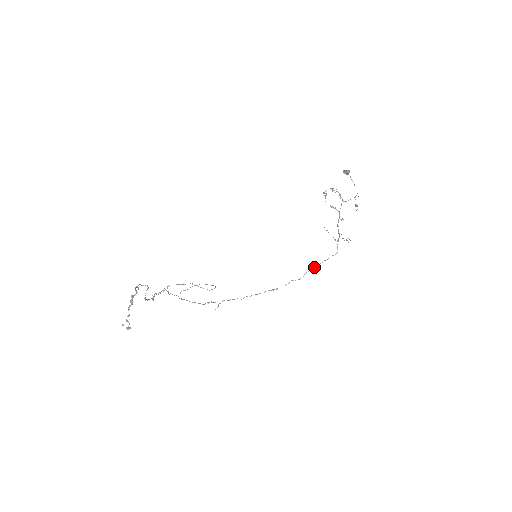
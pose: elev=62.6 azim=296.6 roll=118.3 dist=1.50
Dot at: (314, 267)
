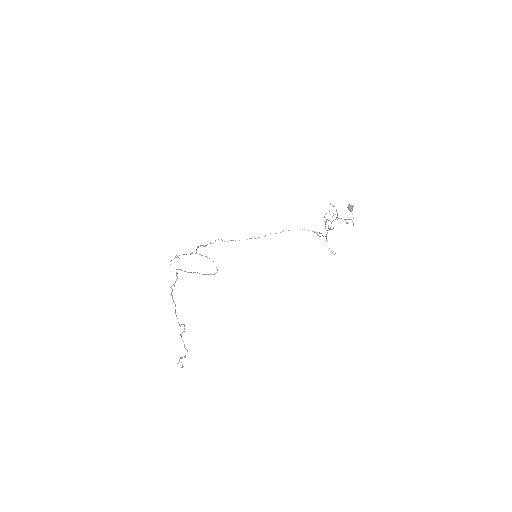
Dot at: occluded
